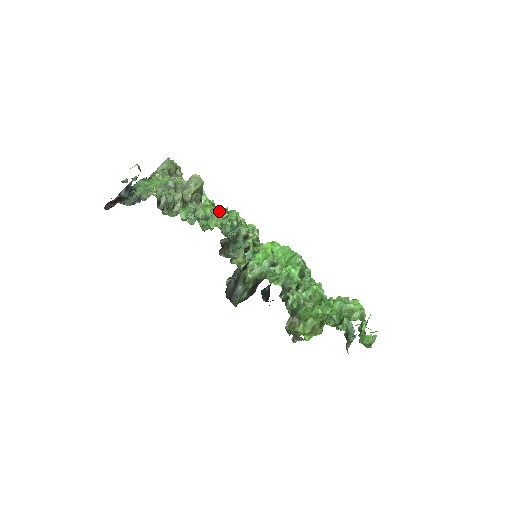
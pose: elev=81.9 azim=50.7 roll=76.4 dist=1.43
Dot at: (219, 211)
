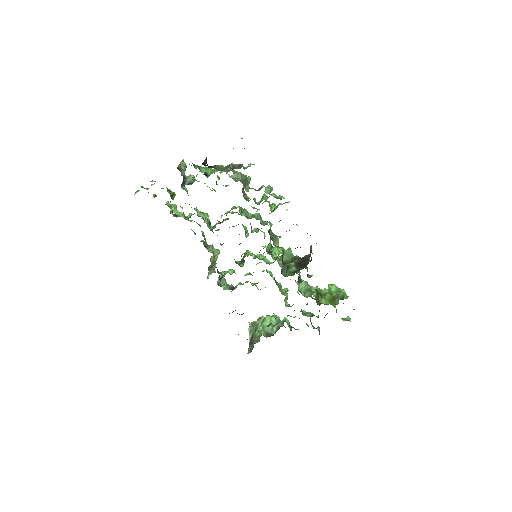
Dot at: (243, 209)
